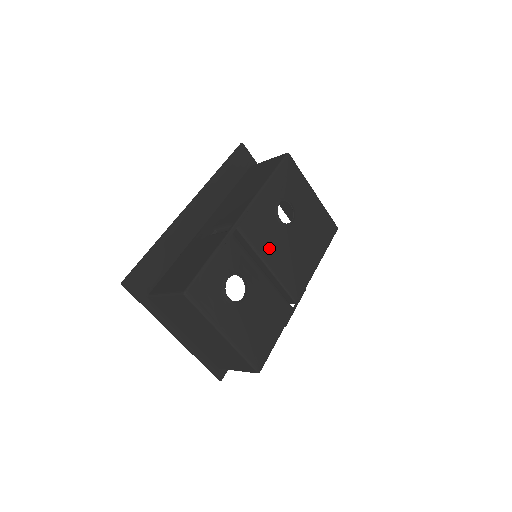
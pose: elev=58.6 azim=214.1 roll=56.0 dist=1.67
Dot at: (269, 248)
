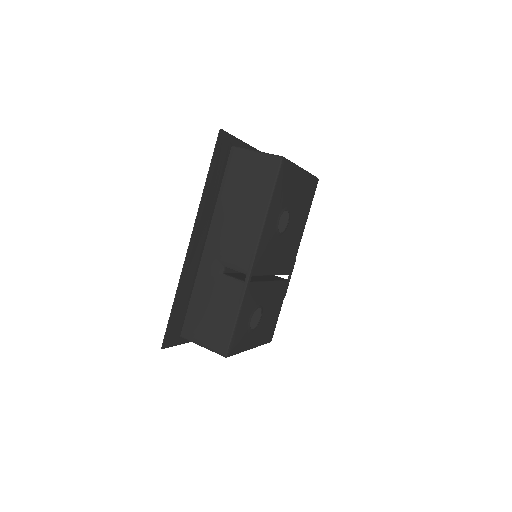
Dot at: (273, 262)
